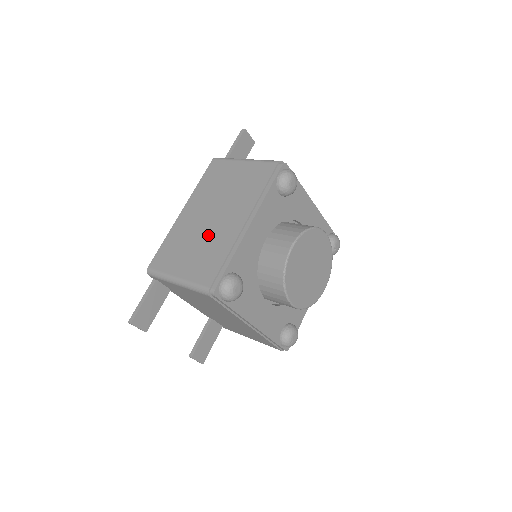
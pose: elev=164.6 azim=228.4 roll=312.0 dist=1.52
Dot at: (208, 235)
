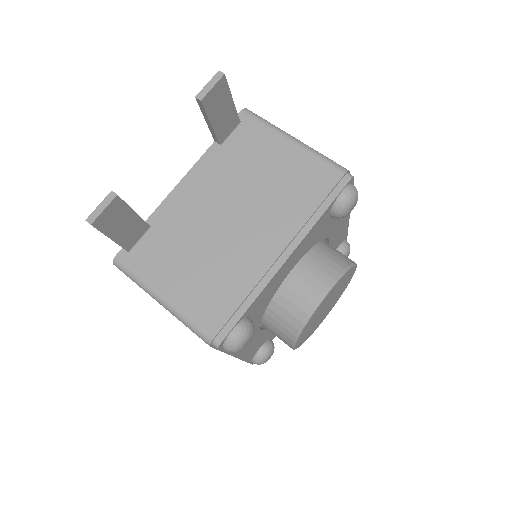
Dot at: occluded
